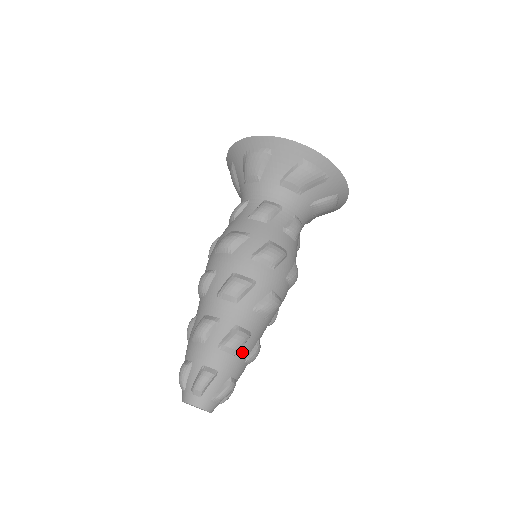
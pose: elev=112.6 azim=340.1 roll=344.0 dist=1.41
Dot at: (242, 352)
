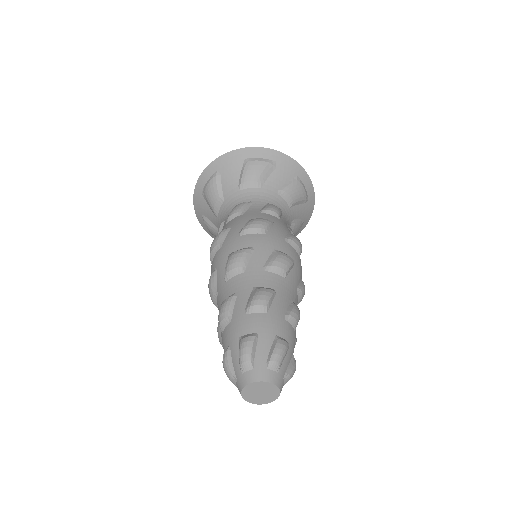
Dot at: (275, 309)
